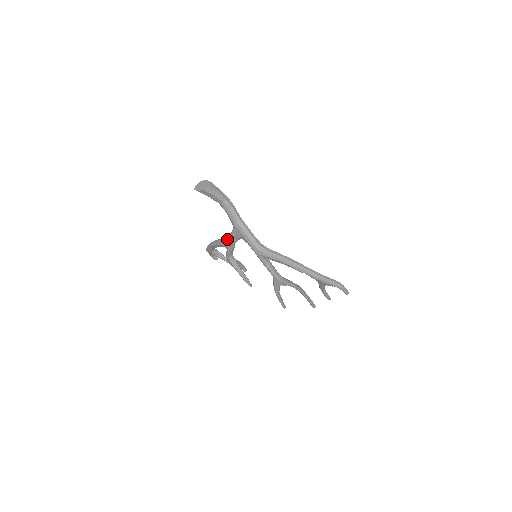
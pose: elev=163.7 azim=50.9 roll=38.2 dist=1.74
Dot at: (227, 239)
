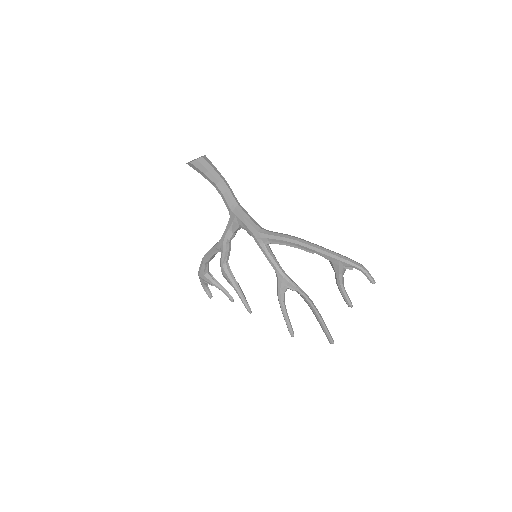
Dot at: (222, 235)
